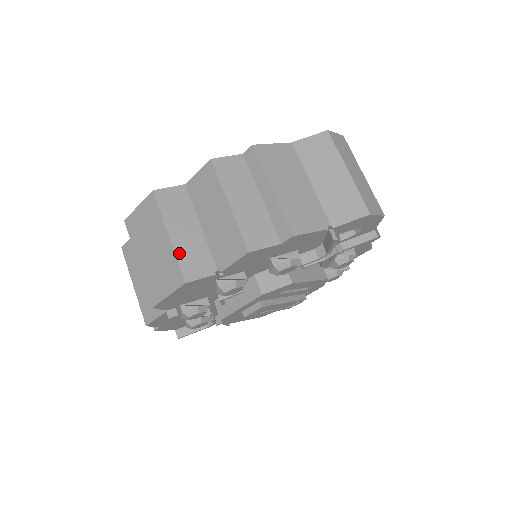
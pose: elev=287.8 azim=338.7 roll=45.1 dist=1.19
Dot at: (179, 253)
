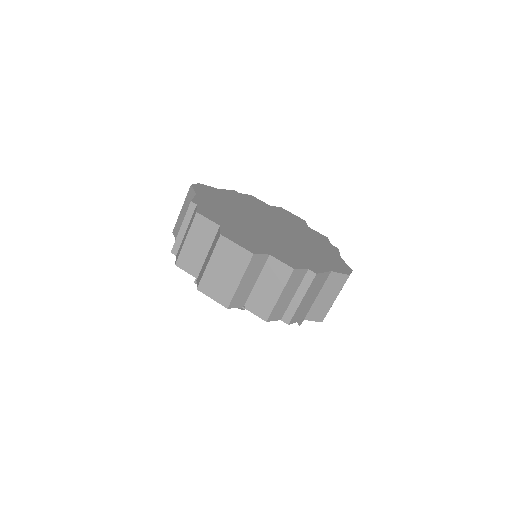
Dot at: (237, 293)
